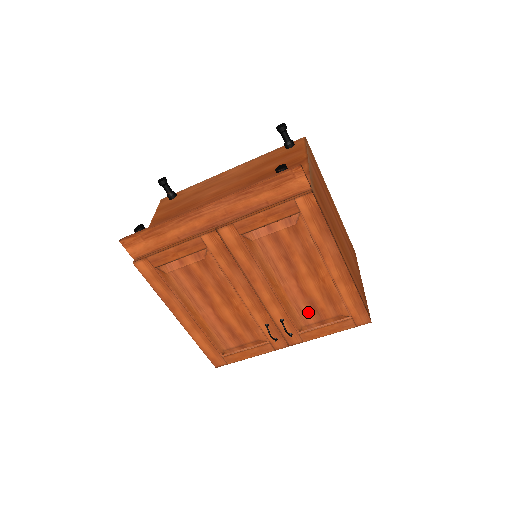
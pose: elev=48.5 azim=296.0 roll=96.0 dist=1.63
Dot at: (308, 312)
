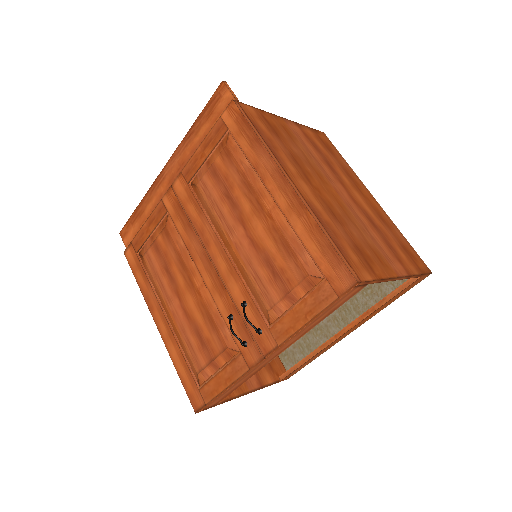
Dot at: (268, 280)
